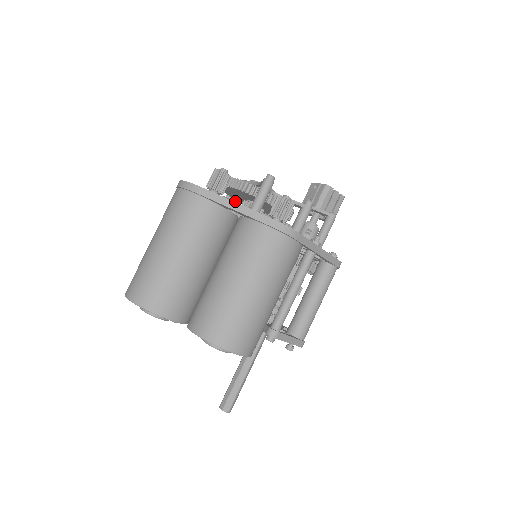
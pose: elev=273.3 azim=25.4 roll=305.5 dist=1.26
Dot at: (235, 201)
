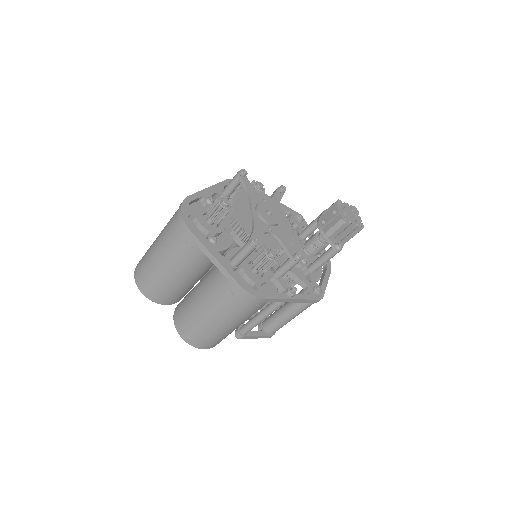
Dot at: occluded
